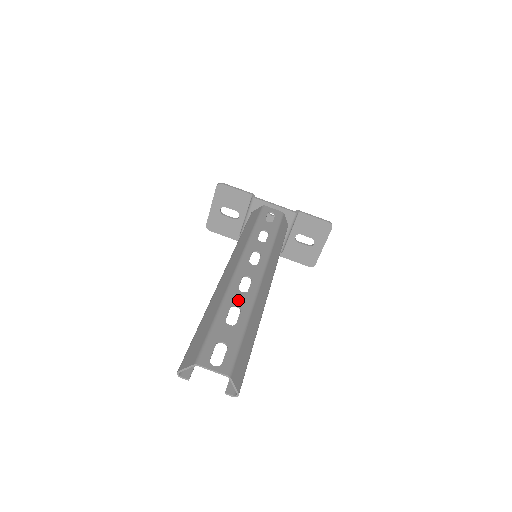
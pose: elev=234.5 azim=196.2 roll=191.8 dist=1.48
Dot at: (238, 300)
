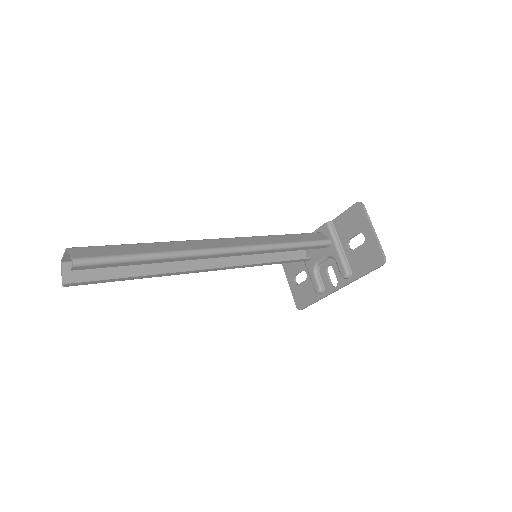
Dot at: occluded
